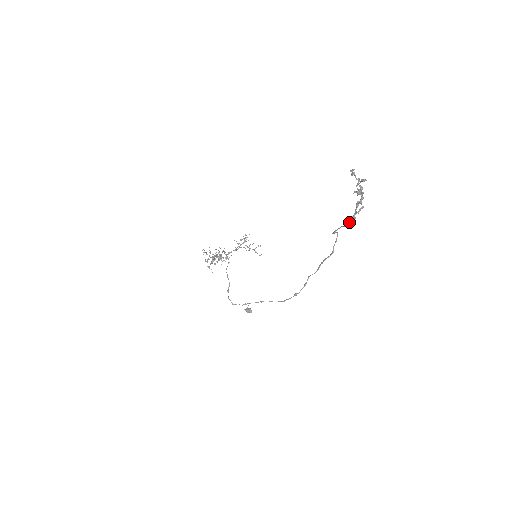
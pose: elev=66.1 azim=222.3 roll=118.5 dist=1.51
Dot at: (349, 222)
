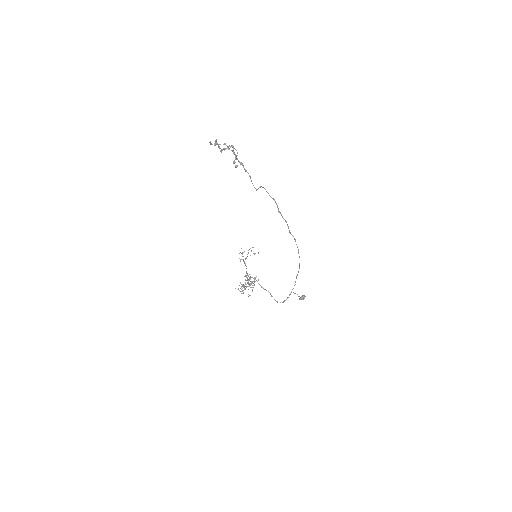
Dot at: occluded
